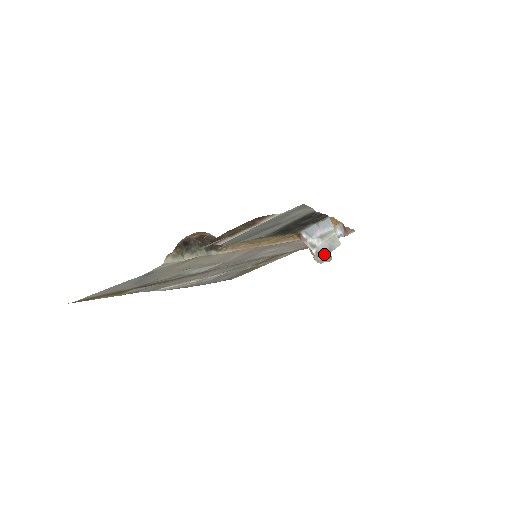
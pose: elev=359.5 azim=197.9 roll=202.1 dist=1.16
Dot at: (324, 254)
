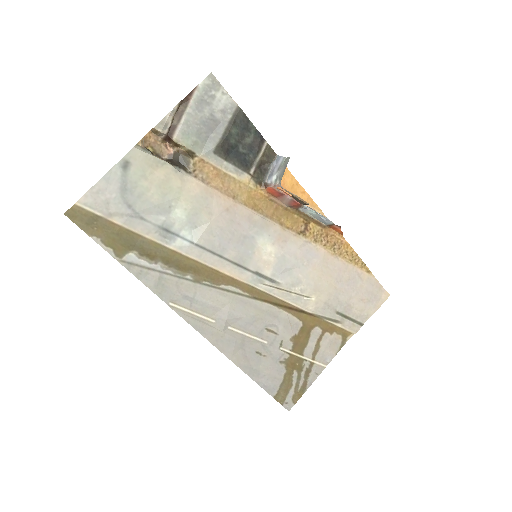
Dot at: (283, 172)
